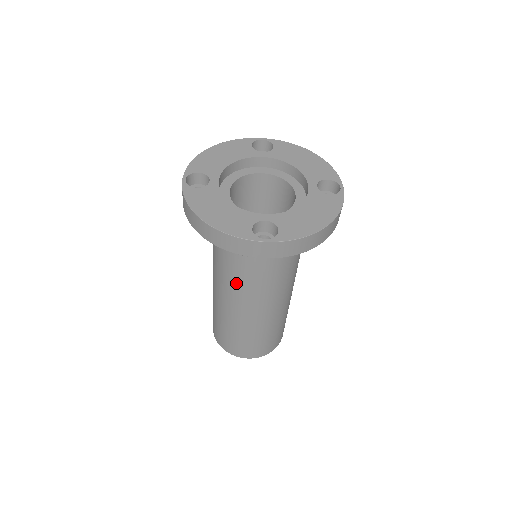
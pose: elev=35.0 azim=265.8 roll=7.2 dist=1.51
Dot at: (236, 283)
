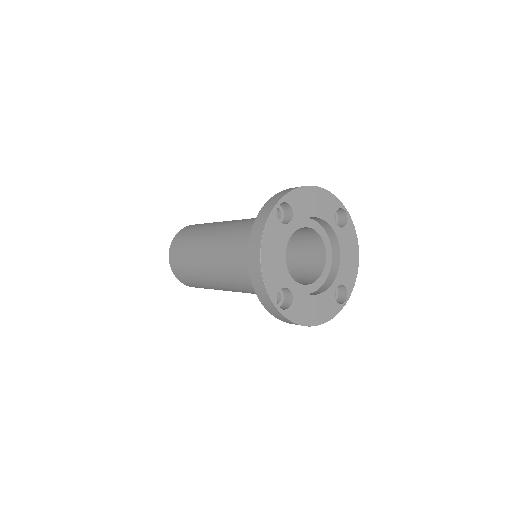
Dot at: (228, 268)
